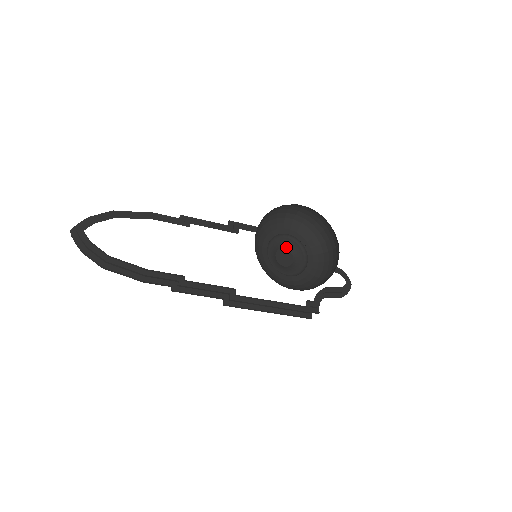
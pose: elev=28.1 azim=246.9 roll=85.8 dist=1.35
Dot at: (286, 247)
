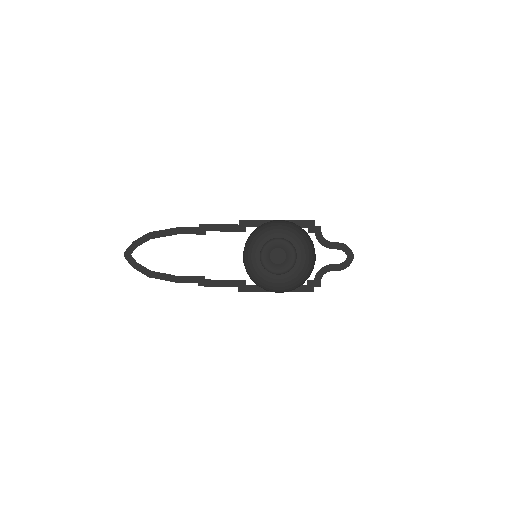
Dot at: (279, 247)
